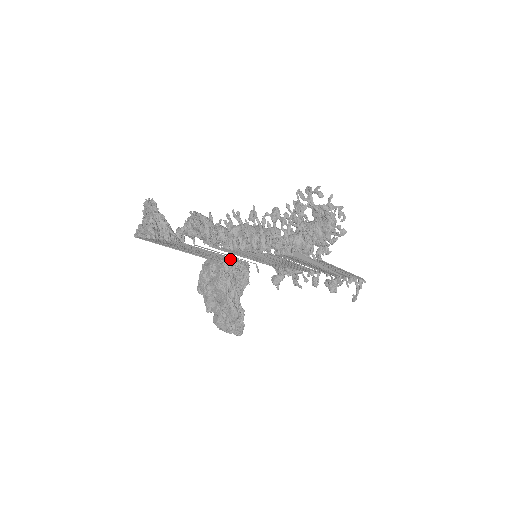
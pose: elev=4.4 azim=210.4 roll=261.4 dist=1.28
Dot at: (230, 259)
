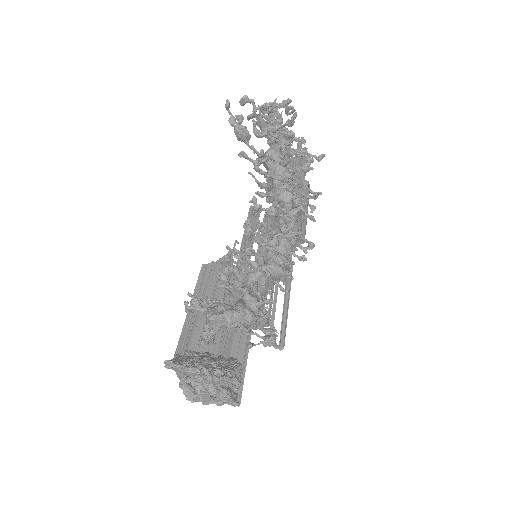
Dot at: occluded
